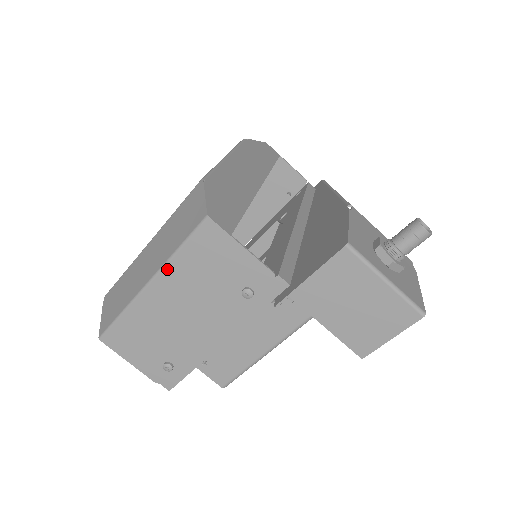
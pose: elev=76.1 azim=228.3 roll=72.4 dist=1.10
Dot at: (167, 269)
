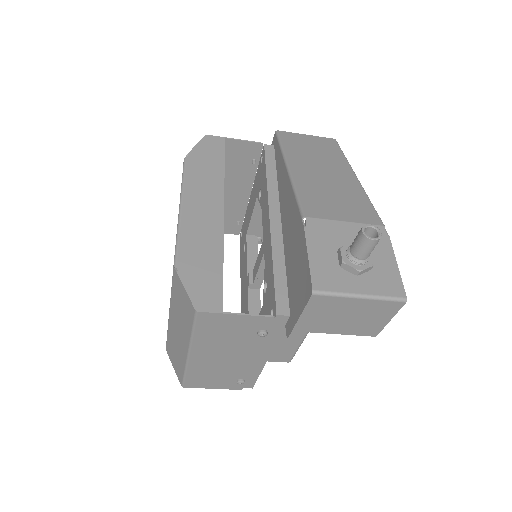
Dot at: (194, 344)
